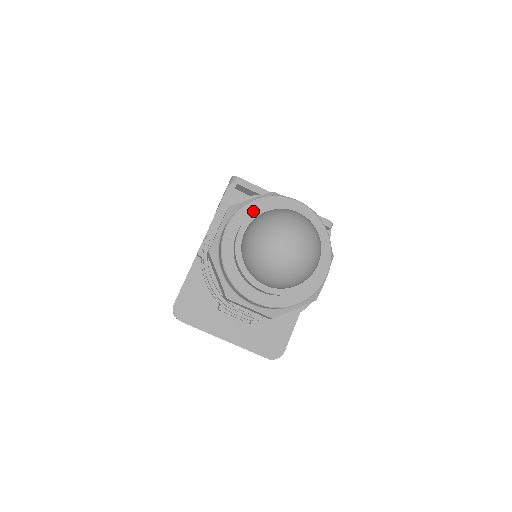
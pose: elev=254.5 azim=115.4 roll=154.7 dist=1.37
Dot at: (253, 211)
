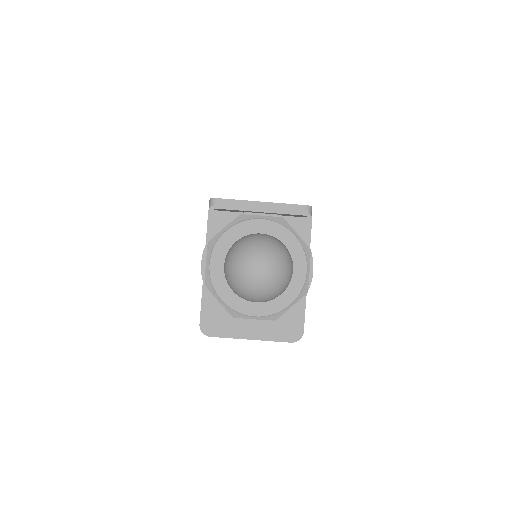
Dot at: (226, 242)
